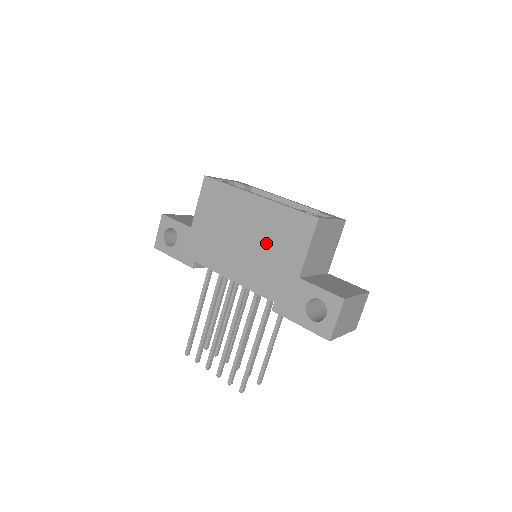
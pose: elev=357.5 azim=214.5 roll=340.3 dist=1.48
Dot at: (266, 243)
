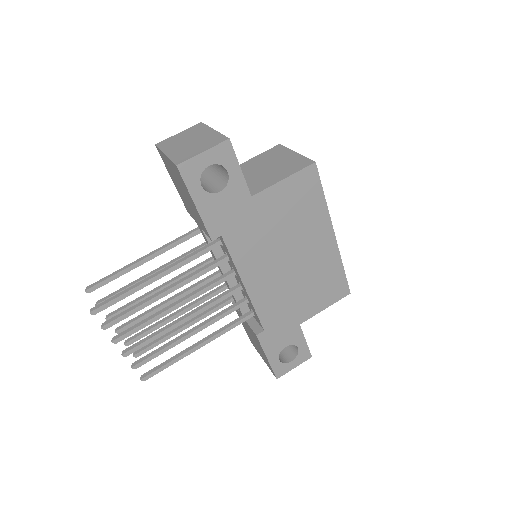
Dot at: (304, 280)
